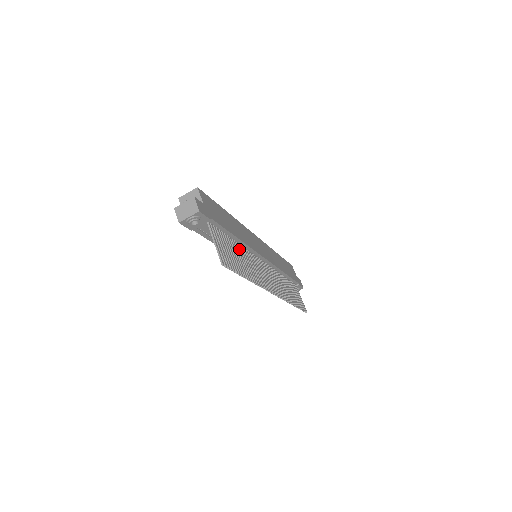
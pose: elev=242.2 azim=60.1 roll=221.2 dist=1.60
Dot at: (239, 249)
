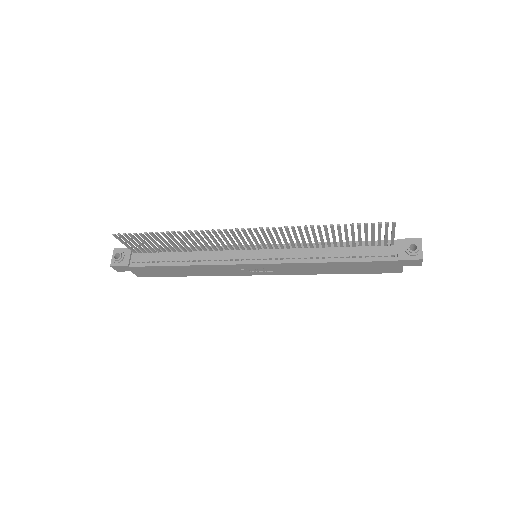
Dot at: (186, 248)
